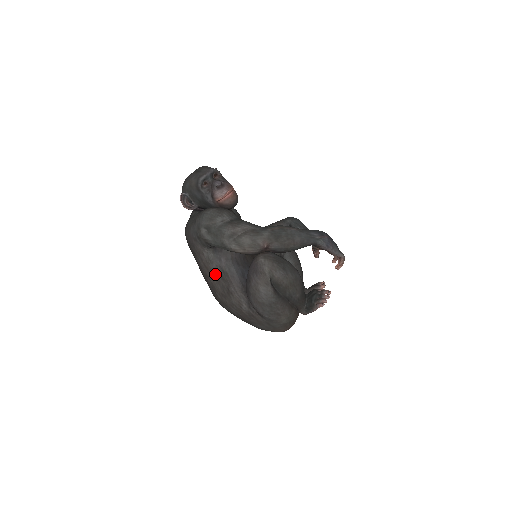
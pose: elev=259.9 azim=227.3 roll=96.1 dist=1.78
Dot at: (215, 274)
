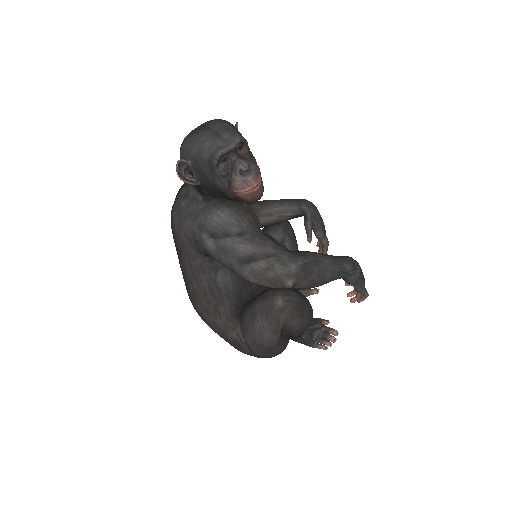
Dot at: (203, 286)
